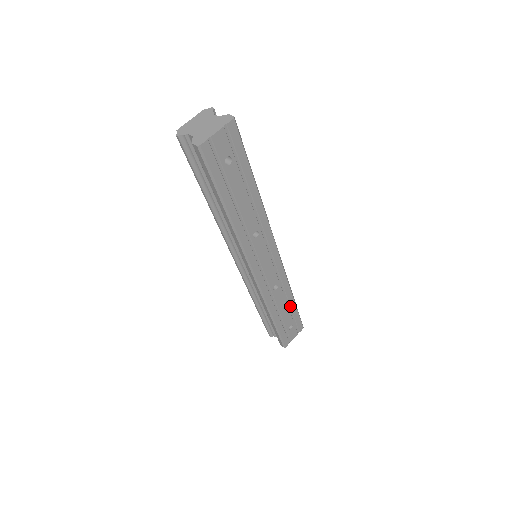
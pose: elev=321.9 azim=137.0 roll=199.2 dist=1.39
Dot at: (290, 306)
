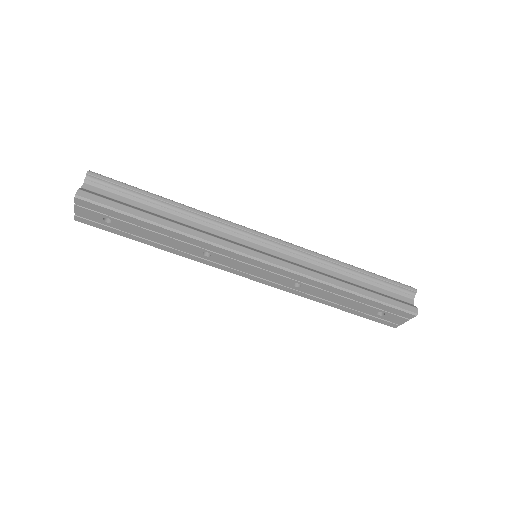
Dot at: (352, 298)
